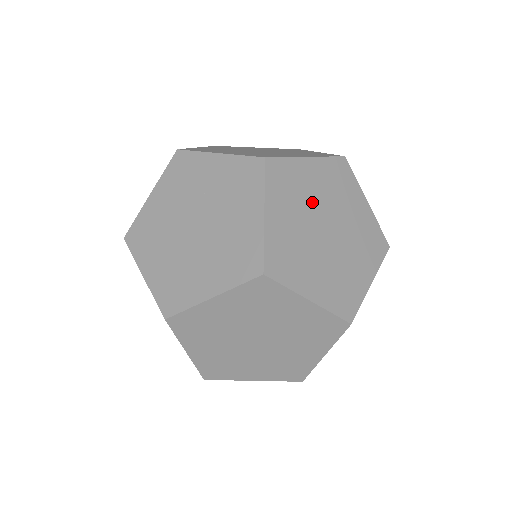
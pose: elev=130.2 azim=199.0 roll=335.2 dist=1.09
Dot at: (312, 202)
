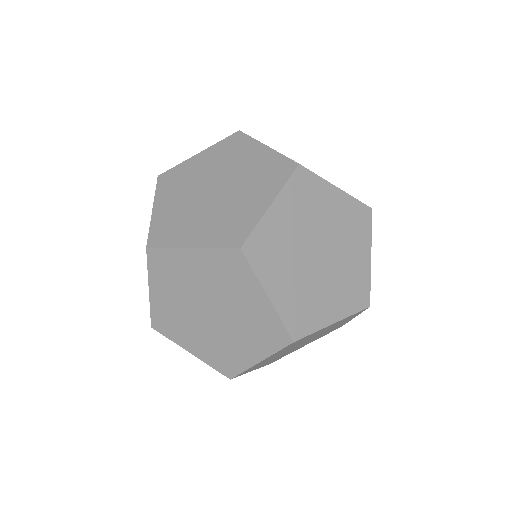
Dot at: (319, 223)
